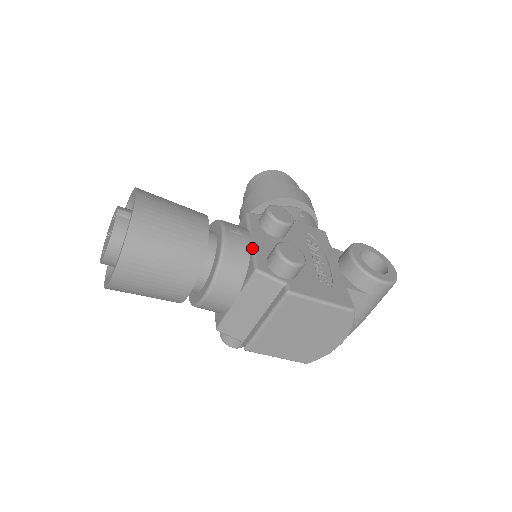
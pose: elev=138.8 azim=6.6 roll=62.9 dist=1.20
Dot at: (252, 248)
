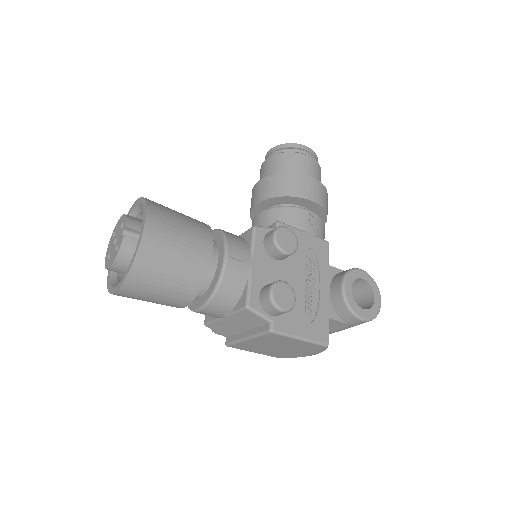
Dot at: (249, 278)
